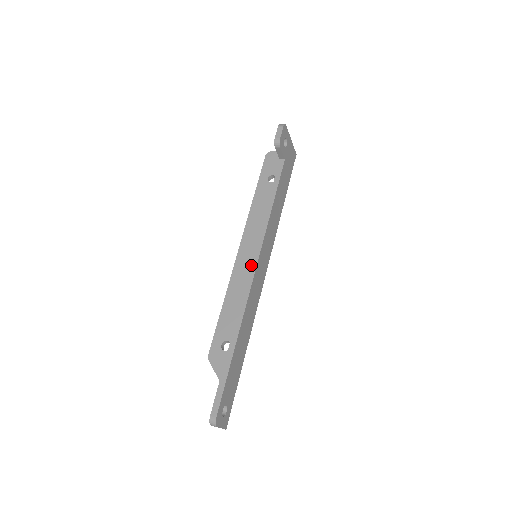
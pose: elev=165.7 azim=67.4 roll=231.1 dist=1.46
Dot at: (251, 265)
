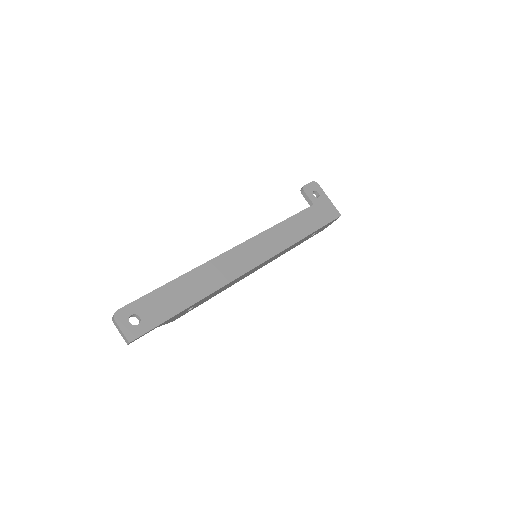
Dot at: occluded
